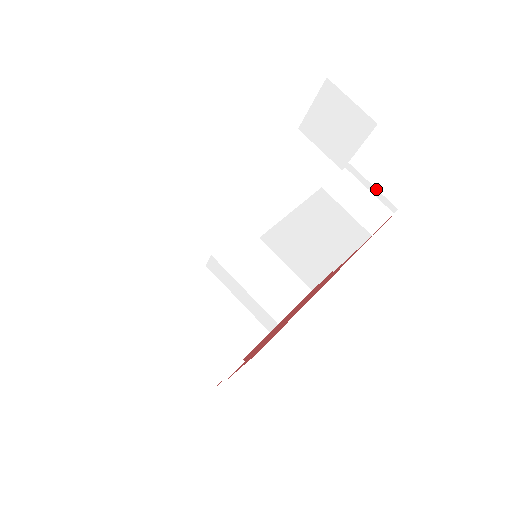
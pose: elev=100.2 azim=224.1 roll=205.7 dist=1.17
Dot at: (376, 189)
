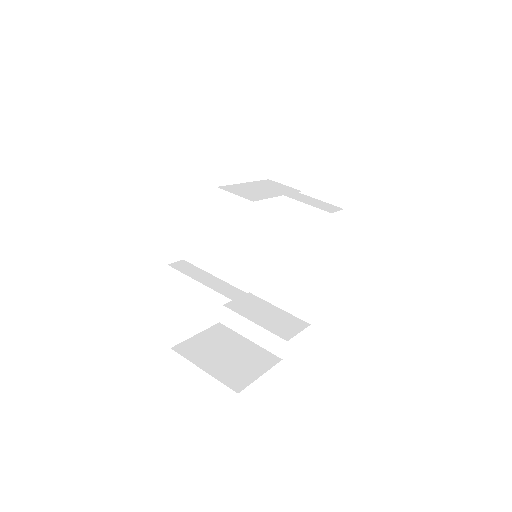
Dot at: (327, 198)
